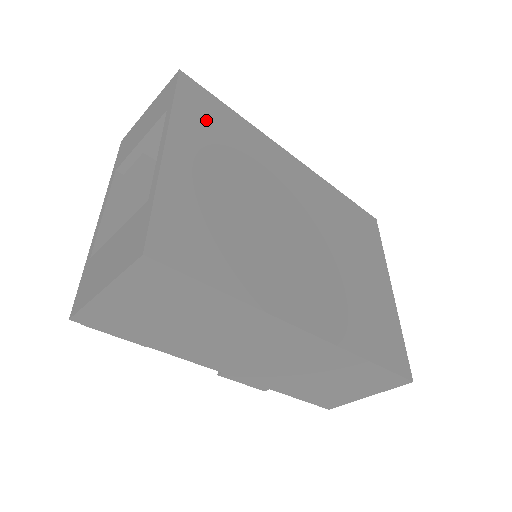
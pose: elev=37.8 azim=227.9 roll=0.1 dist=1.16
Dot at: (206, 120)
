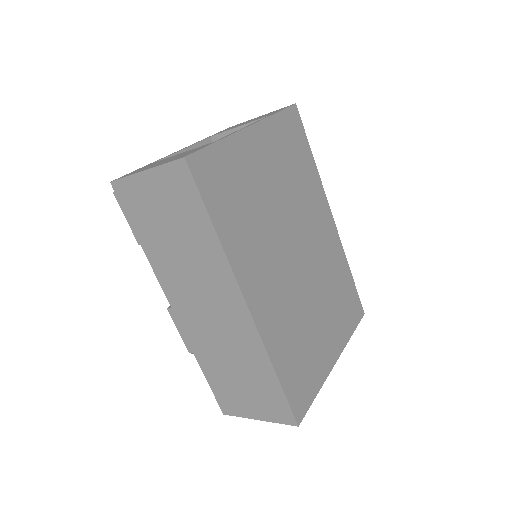
Dot at: (288, 141)
